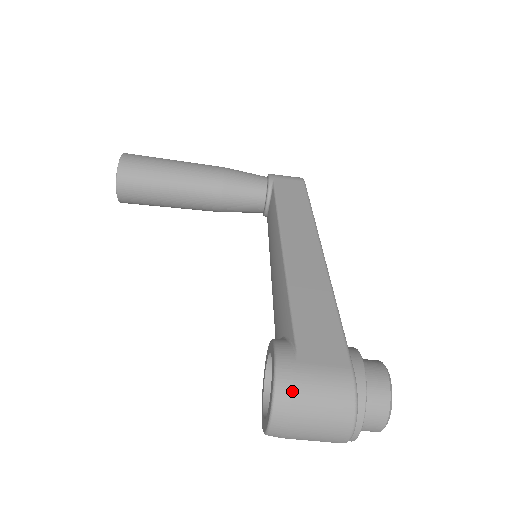
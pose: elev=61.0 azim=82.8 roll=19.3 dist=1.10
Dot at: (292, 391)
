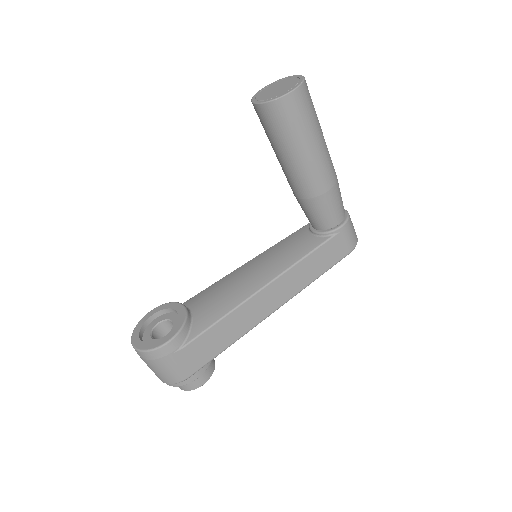
Dot at: (154, 359)
